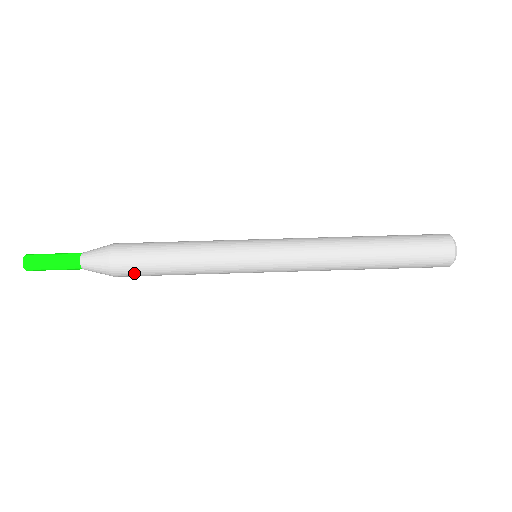
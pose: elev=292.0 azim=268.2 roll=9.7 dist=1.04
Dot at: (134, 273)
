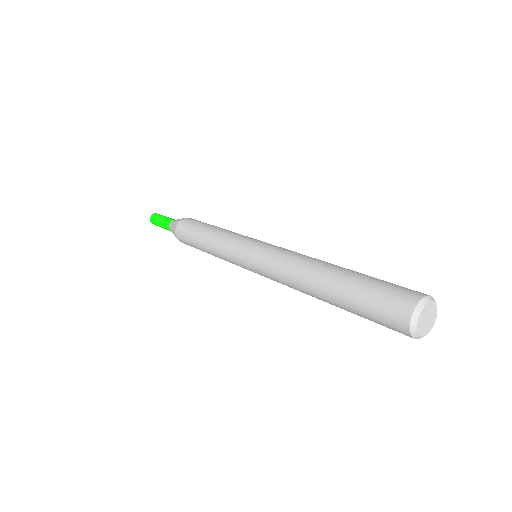
Dot at: (188, 225)
